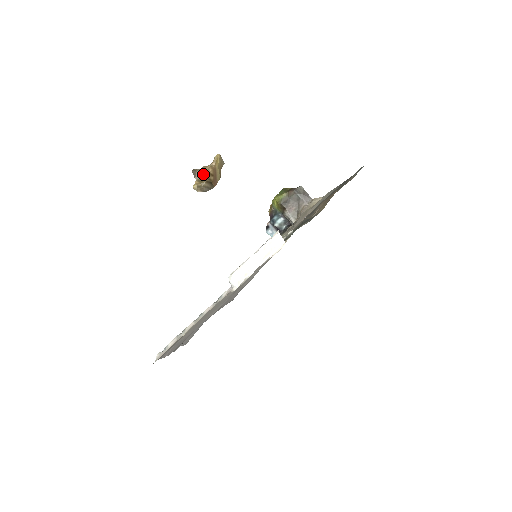
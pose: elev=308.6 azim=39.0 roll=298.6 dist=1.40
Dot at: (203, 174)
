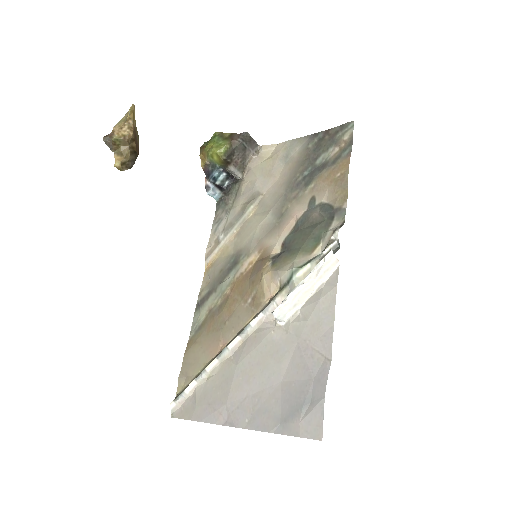
Dot at: (122, 142)
